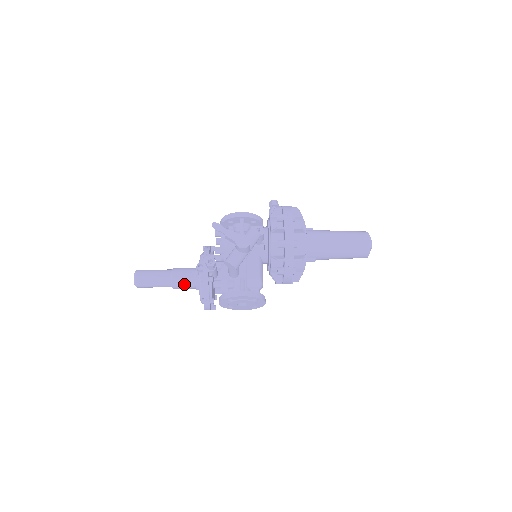
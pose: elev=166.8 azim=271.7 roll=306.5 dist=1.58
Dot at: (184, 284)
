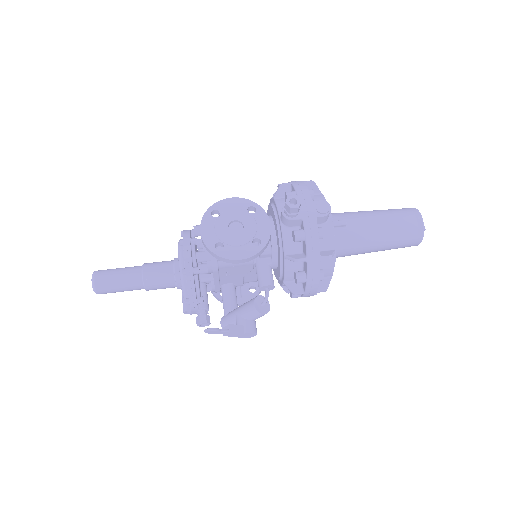
Dot at: occluded
